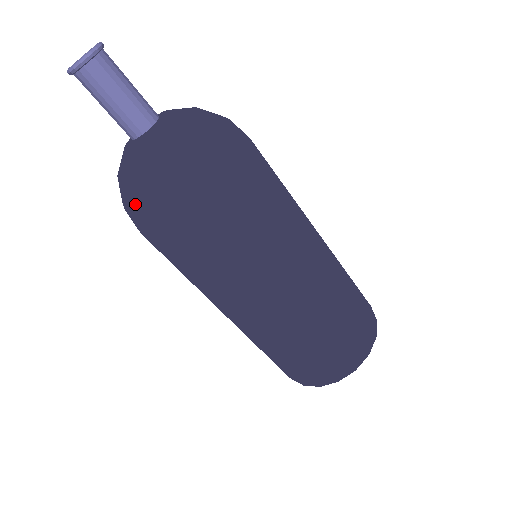
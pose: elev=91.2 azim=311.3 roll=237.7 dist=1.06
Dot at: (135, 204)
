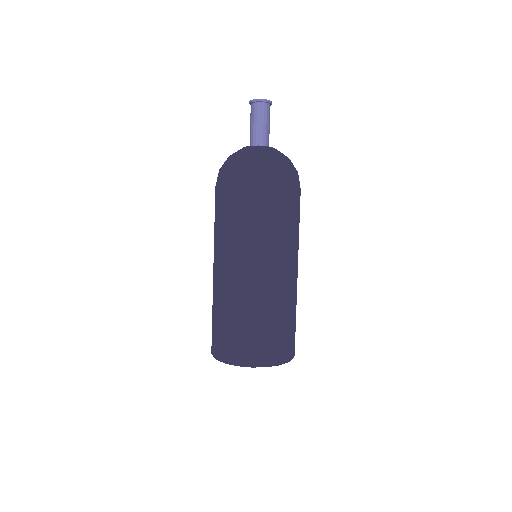
Dot at: (226, 165)
